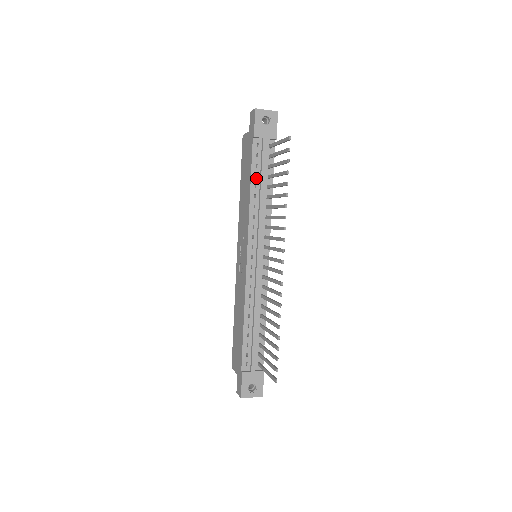
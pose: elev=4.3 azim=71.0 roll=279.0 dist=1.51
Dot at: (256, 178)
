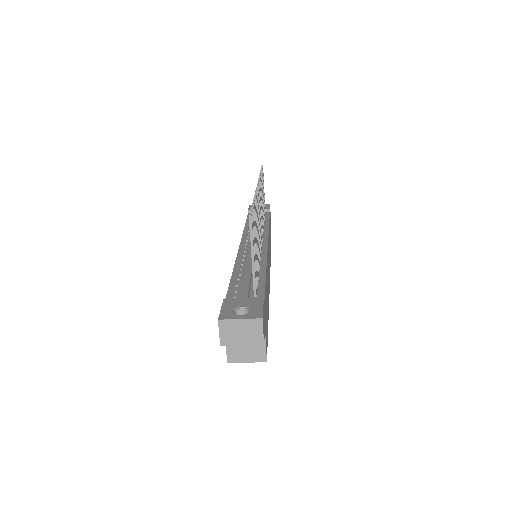
Dot at: occluded
